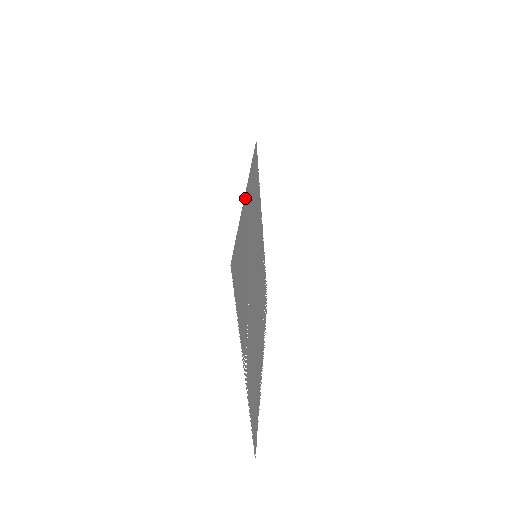
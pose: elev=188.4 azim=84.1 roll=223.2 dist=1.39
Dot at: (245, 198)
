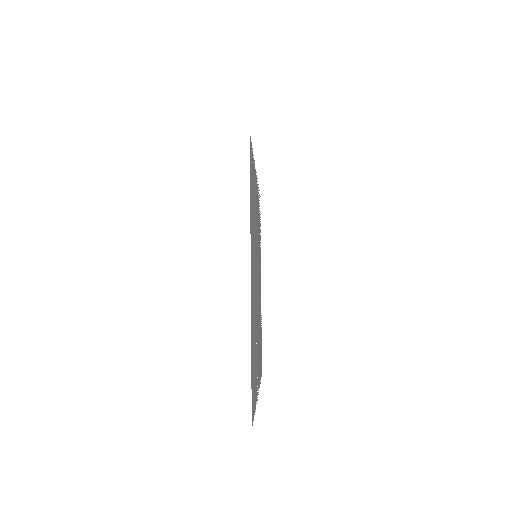
Dot at: (251, 296)
